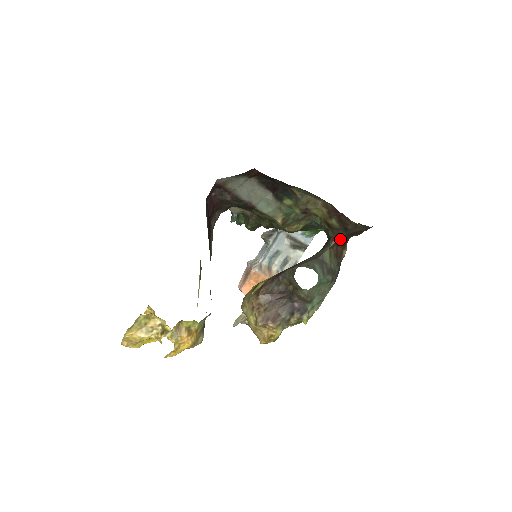
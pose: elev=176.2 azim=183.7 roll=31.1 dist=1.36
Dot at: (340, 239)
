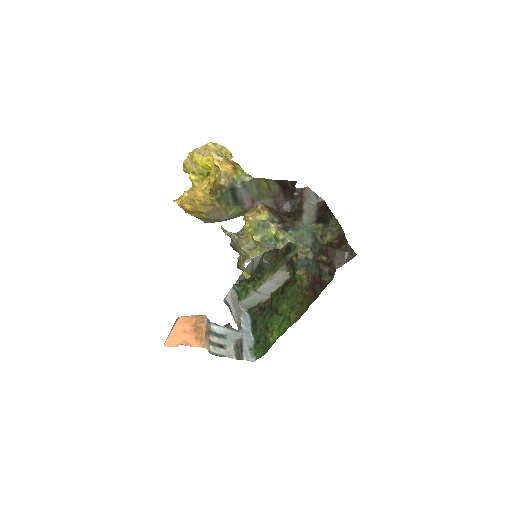
Dot at: (331, 249)
